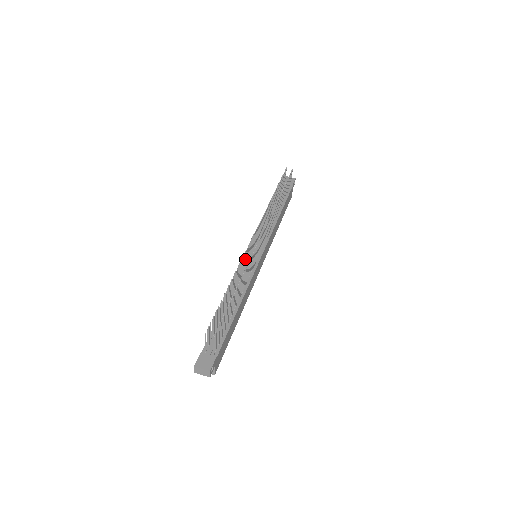
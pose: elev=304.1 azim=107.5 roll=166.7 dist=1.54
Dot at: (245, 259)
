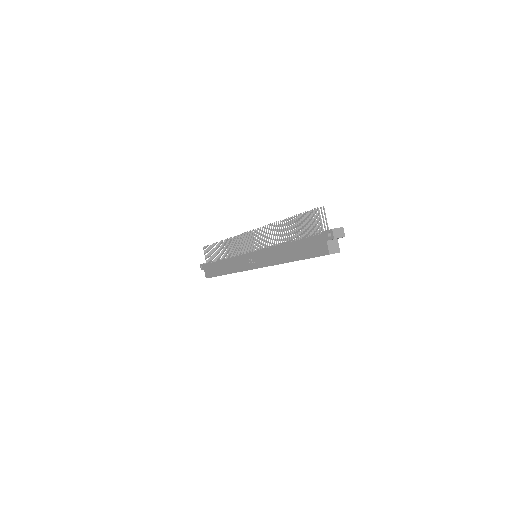
Dot at: (262, 237)
